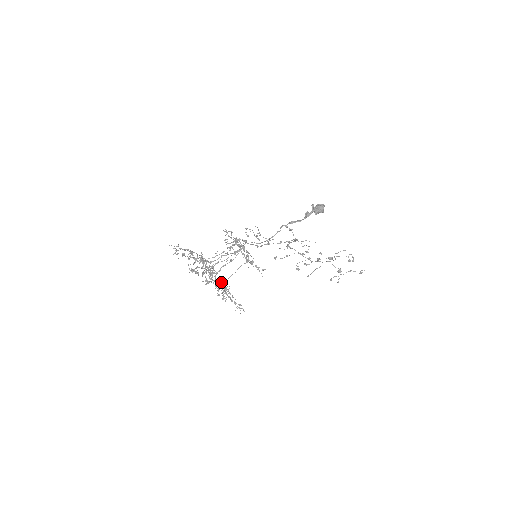
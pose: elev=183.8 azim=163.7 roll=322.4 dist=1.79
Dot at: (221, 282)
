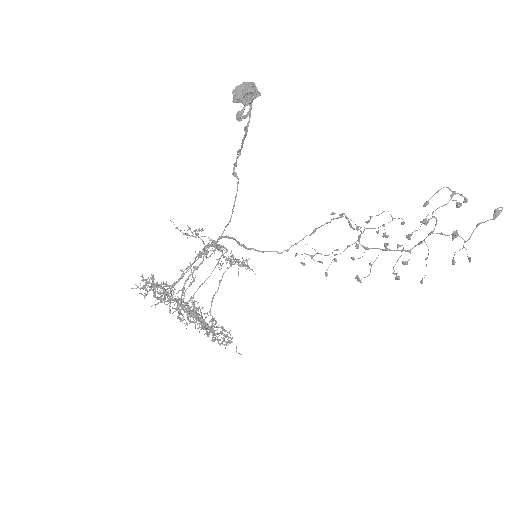
Dot at: occluded
